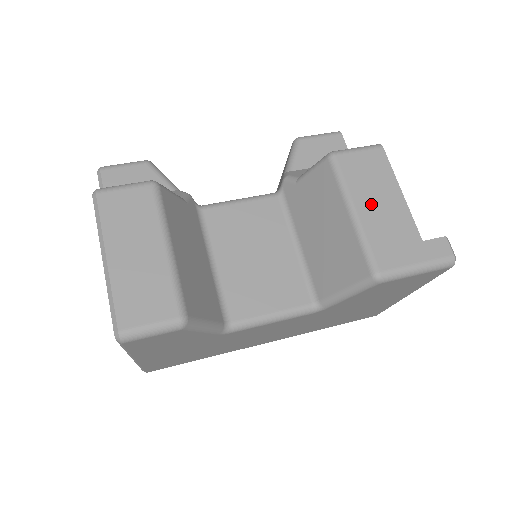
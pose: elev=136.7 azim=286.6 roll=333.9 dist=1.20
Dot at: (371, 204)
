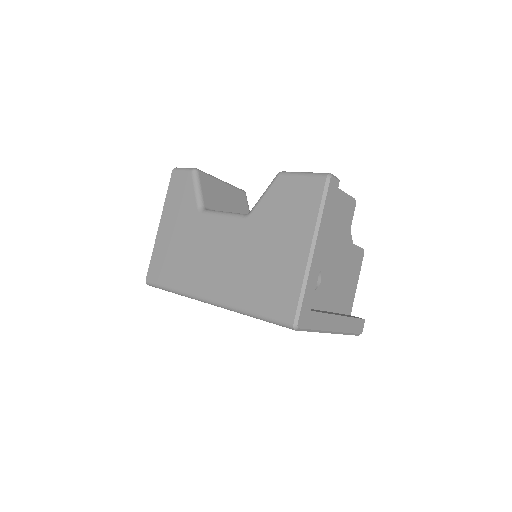
Dot at: occluded
